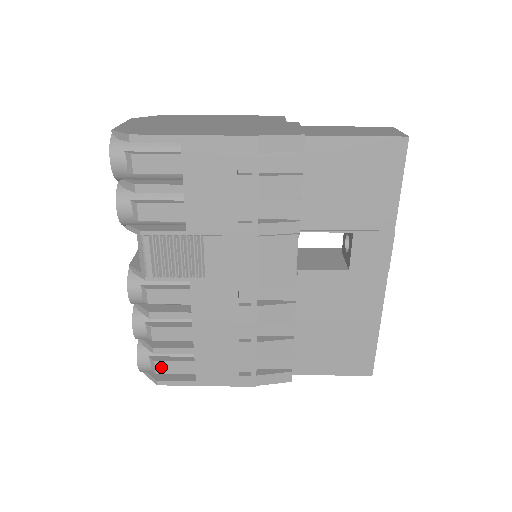
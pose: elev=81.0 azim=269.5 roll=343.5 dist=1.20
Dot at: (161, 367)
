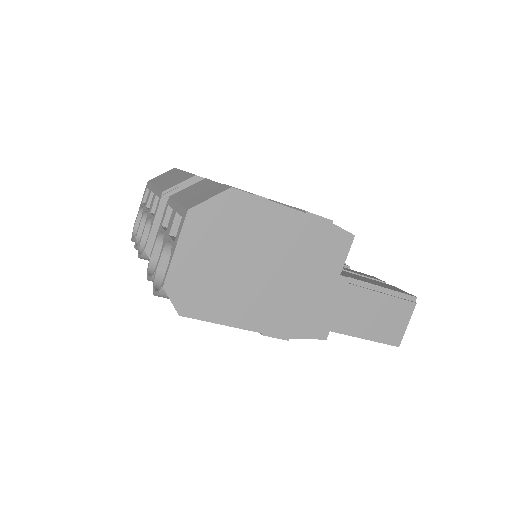
Dot at: occluded
